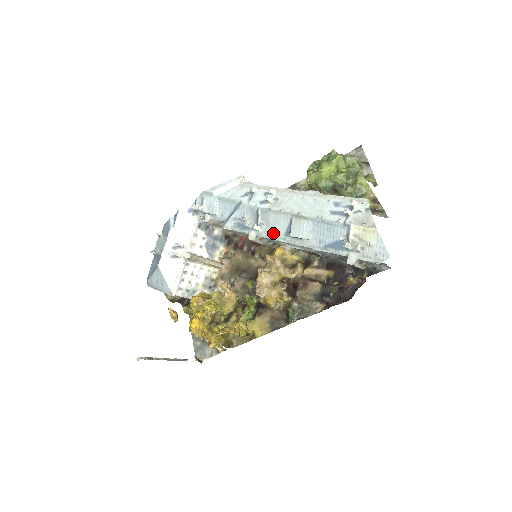
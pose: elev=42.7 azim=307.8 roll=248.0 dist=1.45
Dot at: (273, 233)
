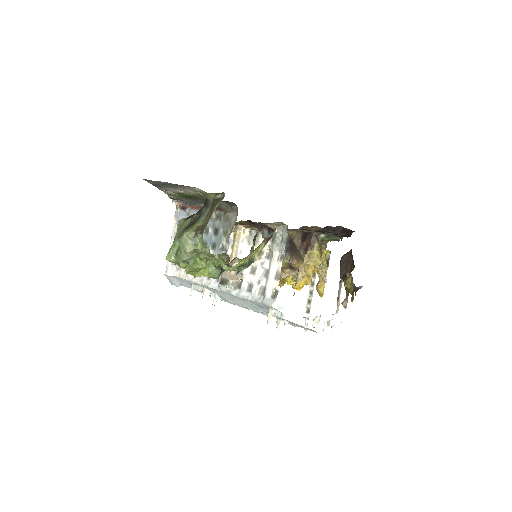
Dot at: occluded
